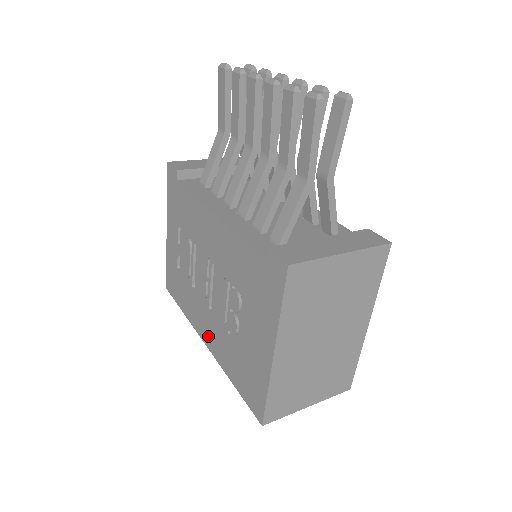
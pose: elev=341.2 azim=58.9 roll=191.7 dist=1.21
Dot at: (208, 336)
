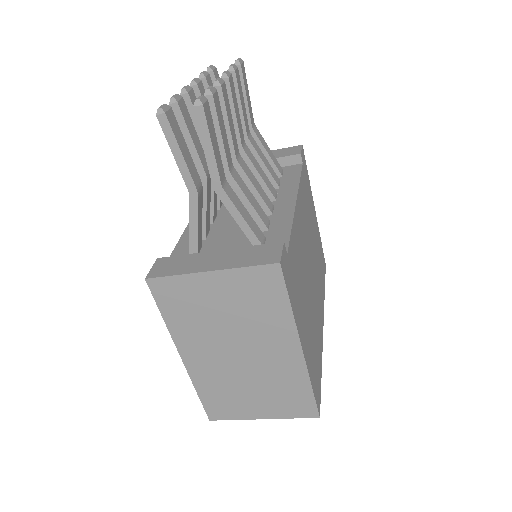
Dot at: occluded
